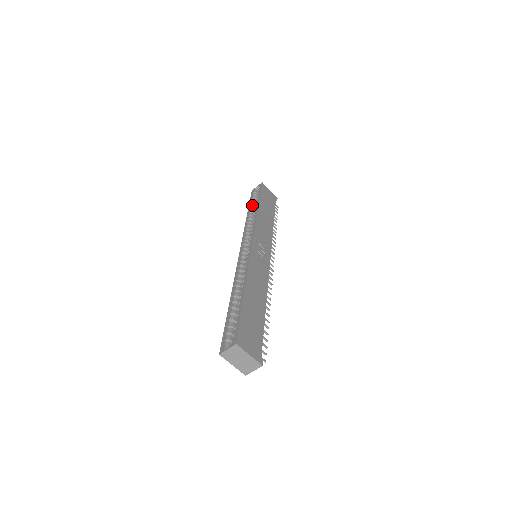
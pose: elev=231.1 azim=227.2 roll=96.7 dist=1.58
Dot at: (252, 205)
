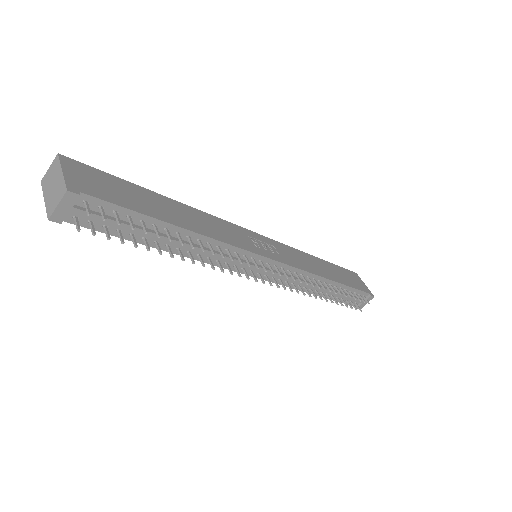
Dot at: occluded
